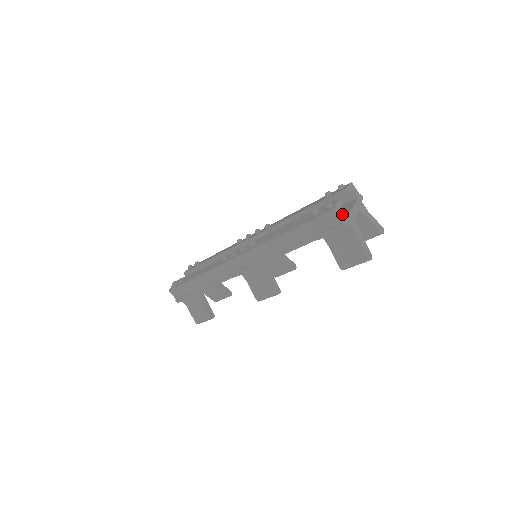
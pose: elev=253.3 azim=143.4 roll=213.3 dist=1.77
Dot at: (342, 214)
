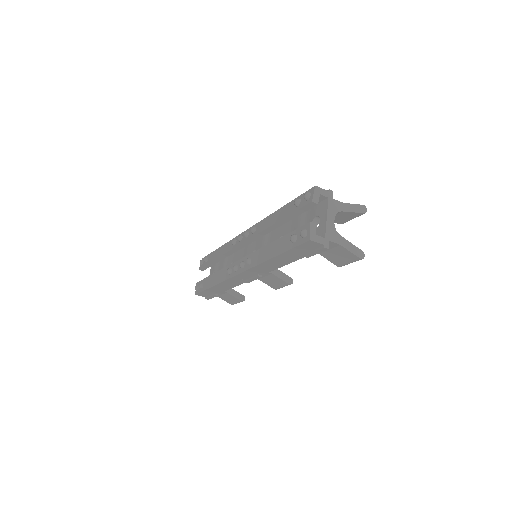
Dot at: (320, 237)
